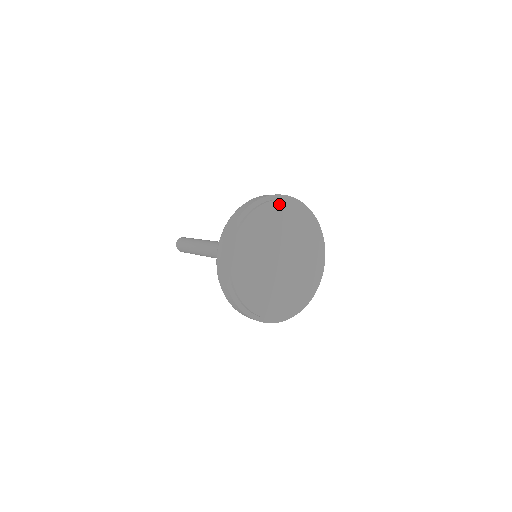
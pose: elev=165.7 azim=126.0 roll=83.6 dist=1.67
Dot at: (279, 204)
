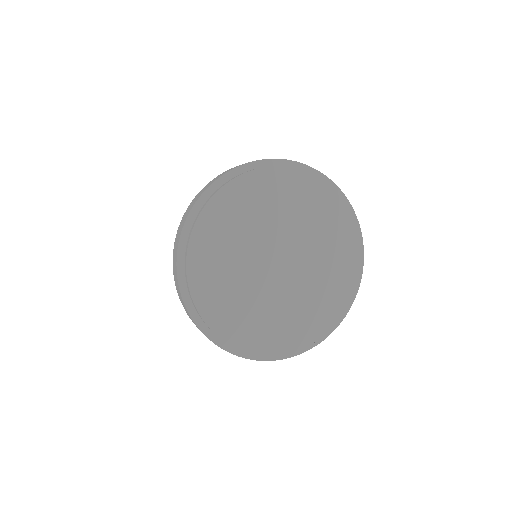
Dot at: (283, 174)
